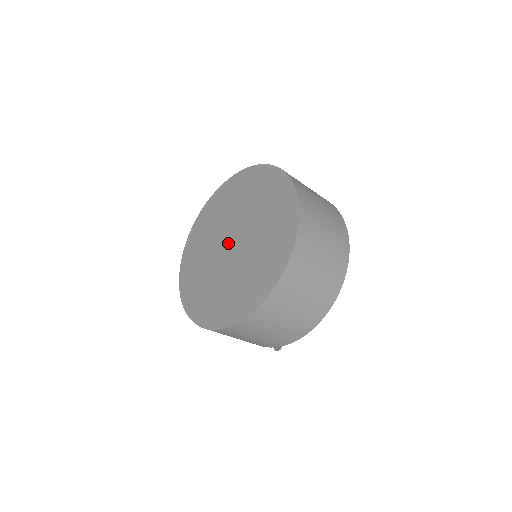
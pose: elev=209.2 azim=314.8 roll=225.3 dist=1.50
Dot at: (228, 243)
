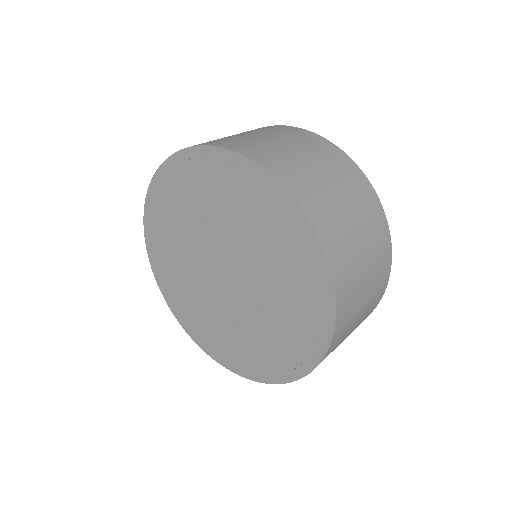
Dot at: (218, 271)
